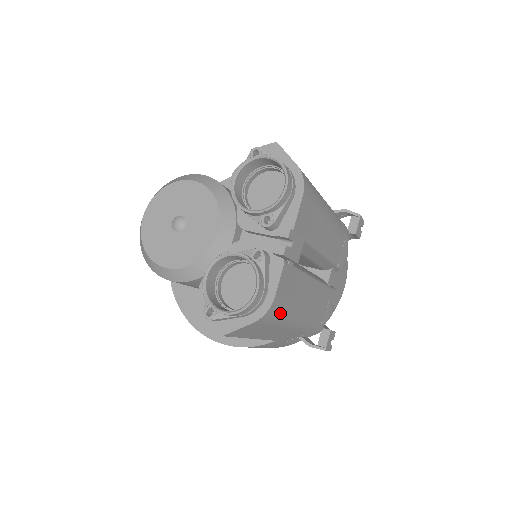
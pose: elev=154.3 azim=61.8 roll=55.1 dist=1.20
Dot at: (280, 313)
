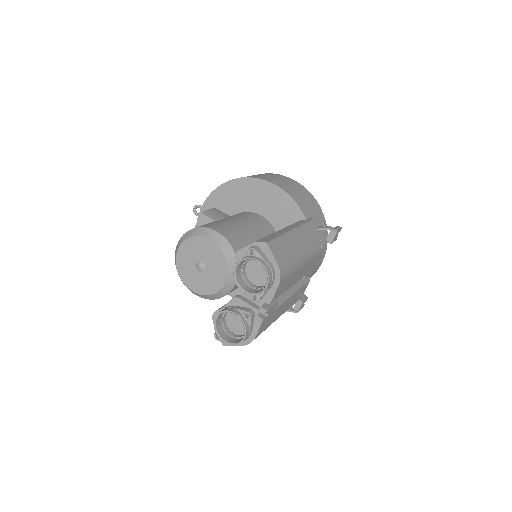
Dot at: occluded
